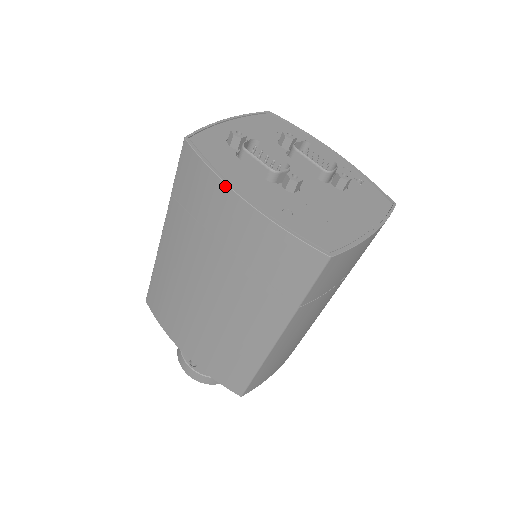
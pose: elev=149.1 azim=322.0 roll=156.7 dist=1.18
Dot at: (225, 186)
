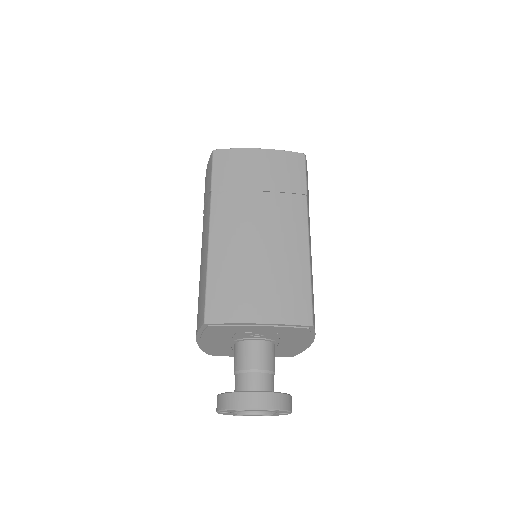
Dot at: occluded
